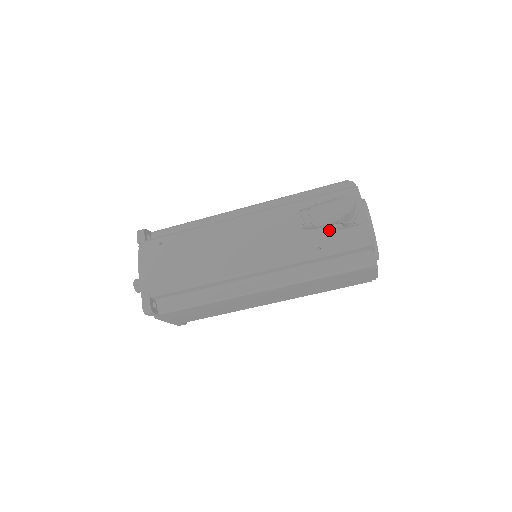
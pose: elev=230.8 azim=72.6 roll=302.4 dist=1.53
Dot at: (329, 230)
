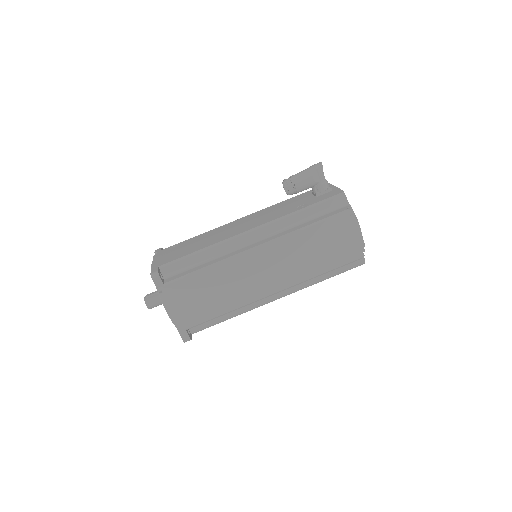
Dot at: (309, 199)
